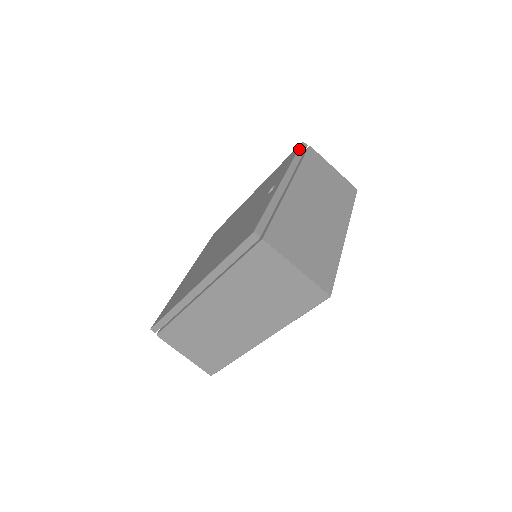
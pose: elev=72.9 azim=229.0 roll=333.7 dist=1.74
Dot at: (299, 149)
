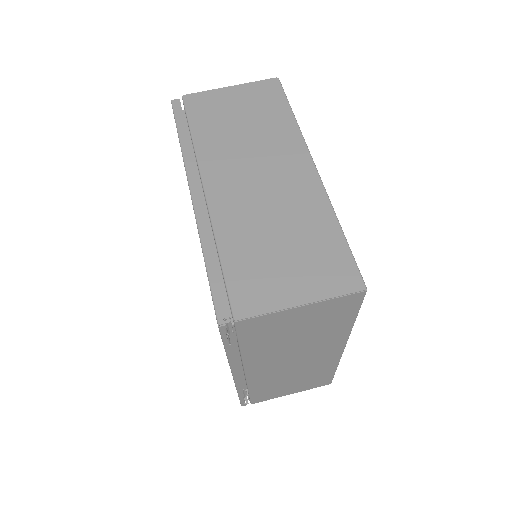
Dot at: occluded
